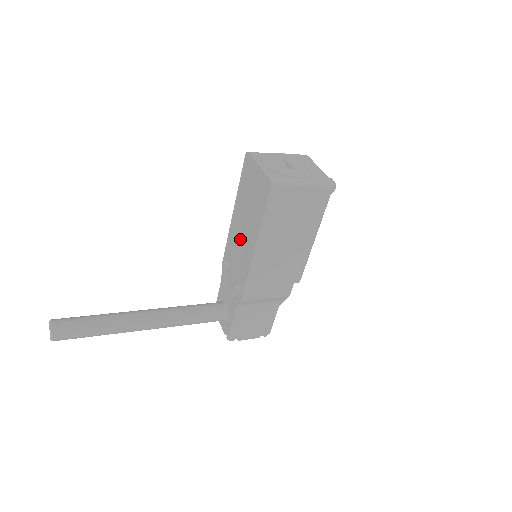
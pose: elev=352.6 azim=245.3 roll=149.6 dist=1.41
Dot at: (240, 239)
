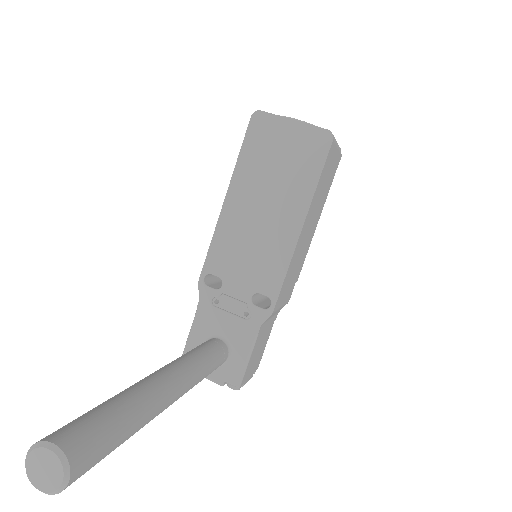
Dot at: (255, 229)
